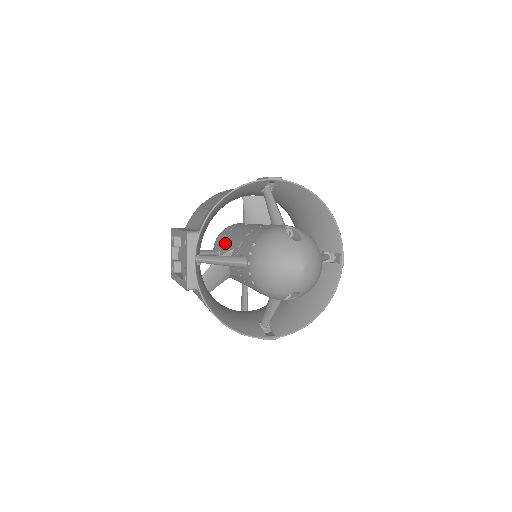
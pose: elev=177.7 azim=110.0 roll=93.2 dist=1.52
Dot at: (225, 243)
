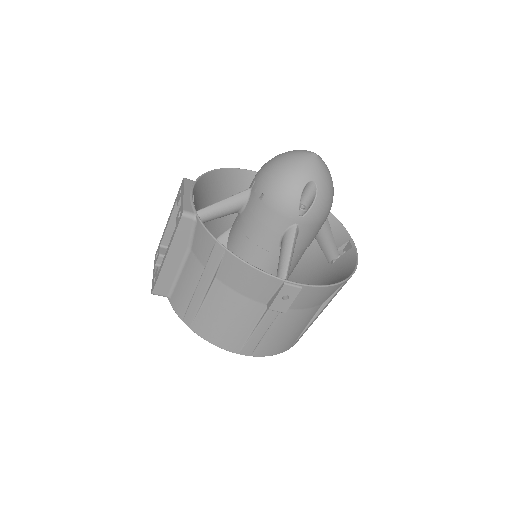
Dot at: occluded
